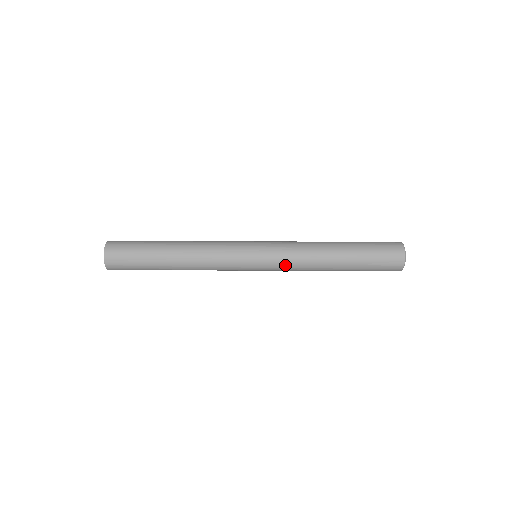
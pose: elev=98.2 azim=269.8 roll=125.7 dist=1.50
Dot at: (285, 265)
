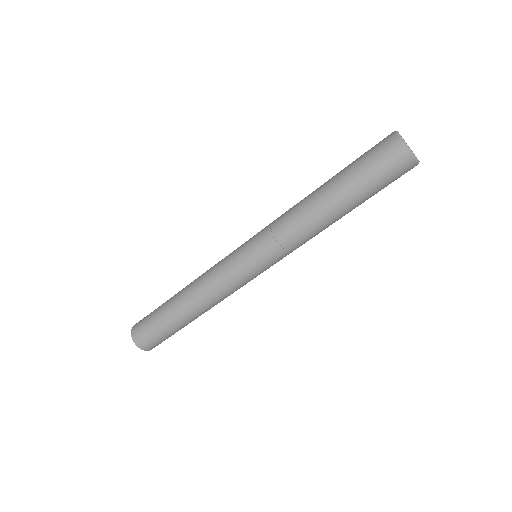
Dot at: occluded
